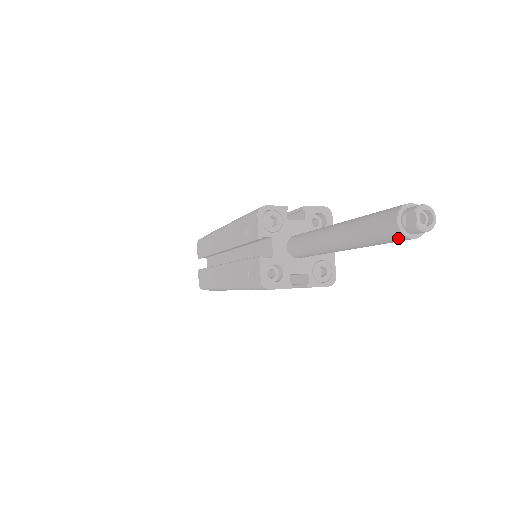
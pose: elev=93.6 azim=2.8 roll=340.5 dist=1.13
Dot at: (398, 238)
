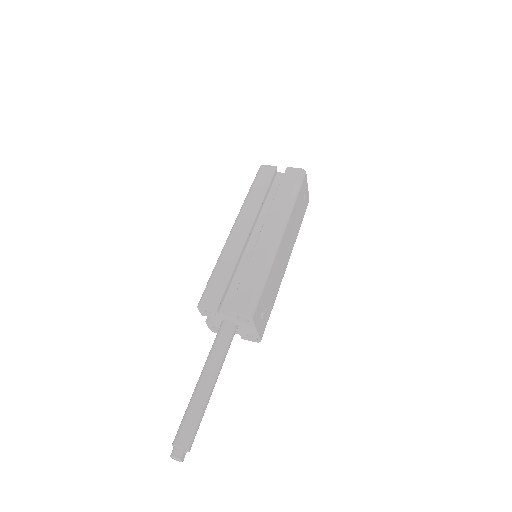
Dot at: occluded
